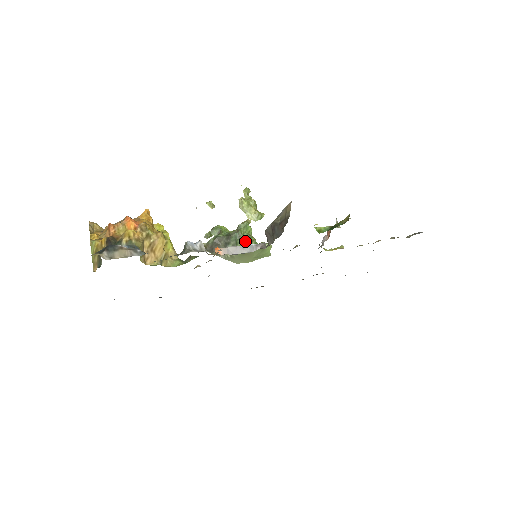
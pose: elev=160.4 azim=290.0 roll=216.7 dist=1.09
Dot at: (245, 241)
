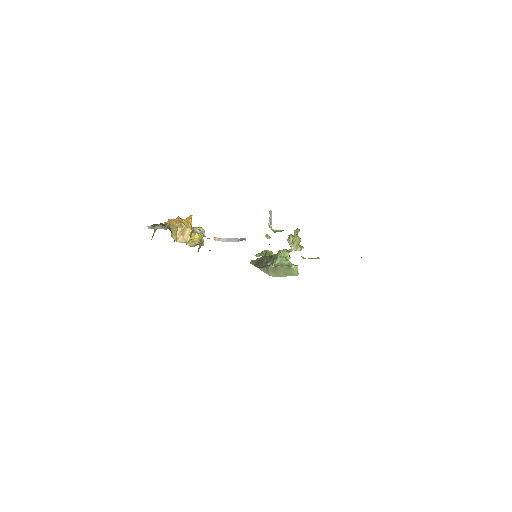
Dot at: (281, 262)
